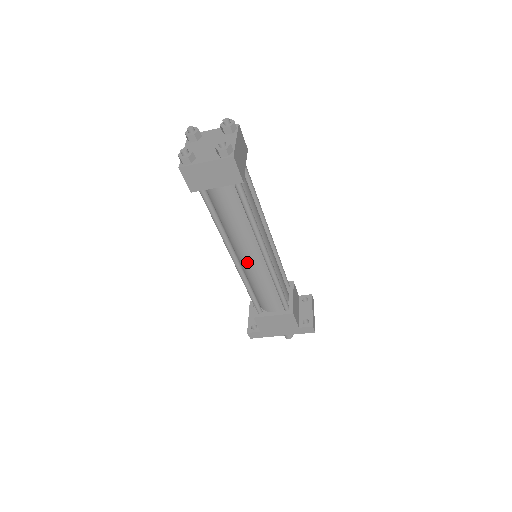
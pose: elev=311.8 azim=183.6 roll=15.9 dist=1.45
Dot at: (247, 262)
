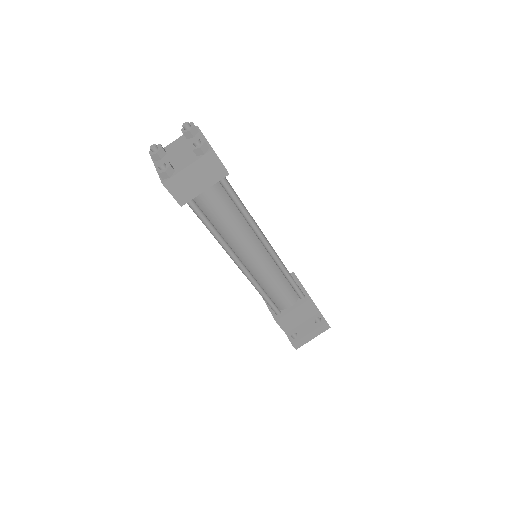
Dot at: occluded
